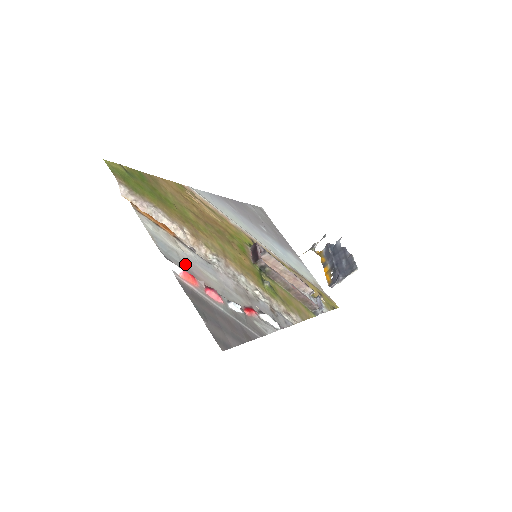
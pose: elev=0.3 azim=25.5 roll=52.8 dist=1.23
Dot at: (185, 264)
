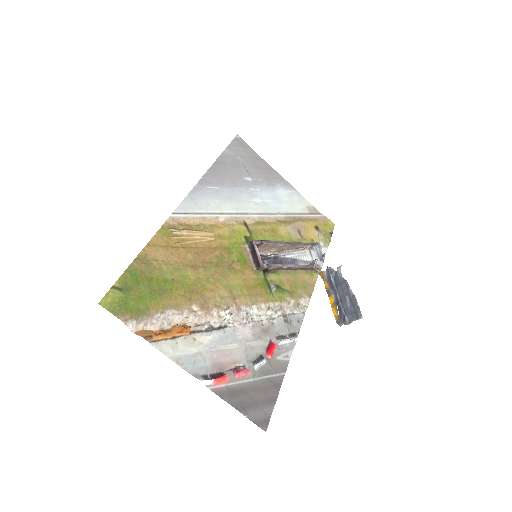
Dot at: (211, 361)
